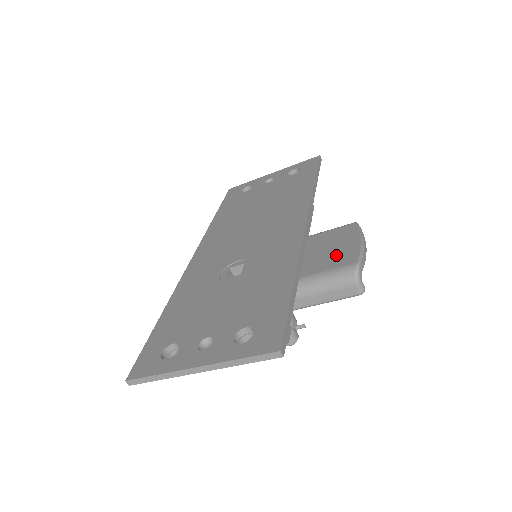
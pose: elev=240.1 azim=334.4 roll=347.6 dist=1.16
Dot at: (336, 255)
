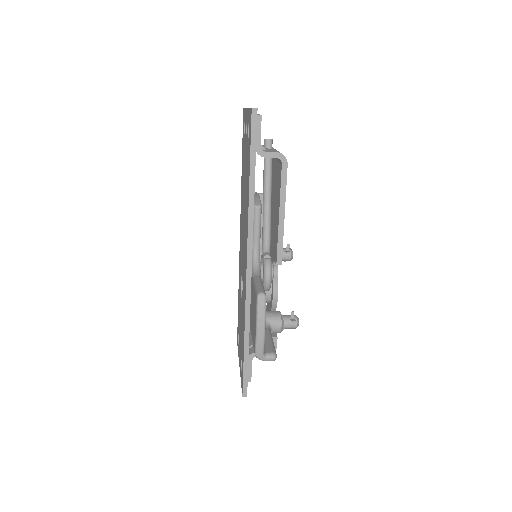
Dot at: (253, 329)
